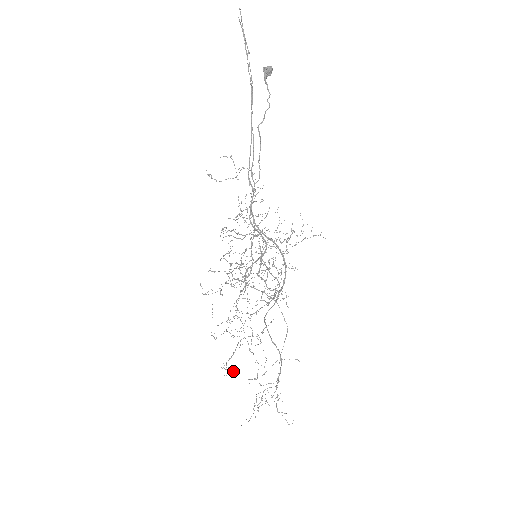
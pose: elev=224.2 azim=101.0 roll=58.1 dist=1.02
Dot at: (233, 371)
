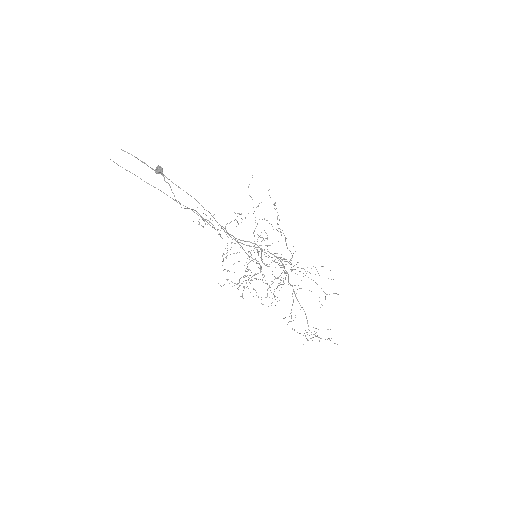
Dot at: occluded
